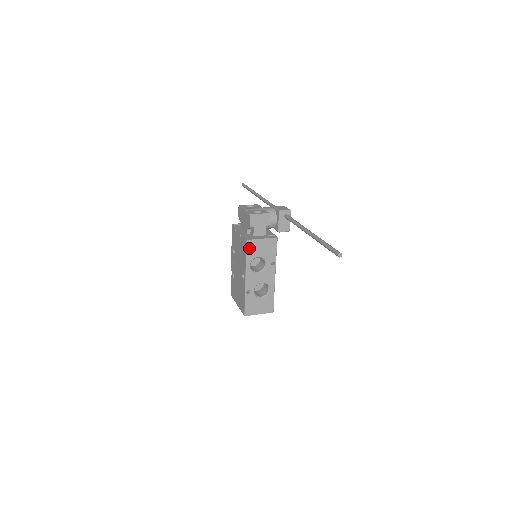
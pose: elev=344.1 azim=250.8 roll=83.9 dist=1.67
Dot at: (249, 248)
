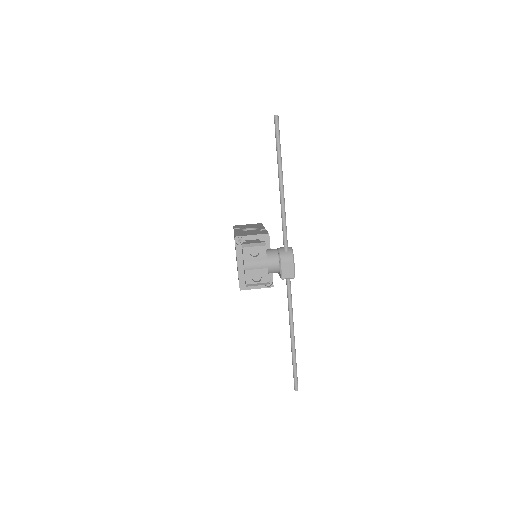
Dot at: occluded
